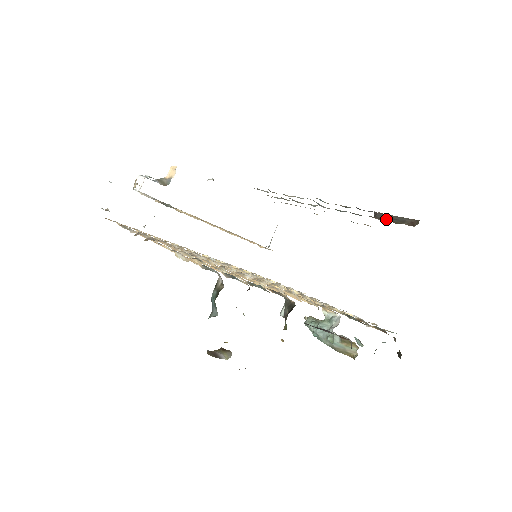
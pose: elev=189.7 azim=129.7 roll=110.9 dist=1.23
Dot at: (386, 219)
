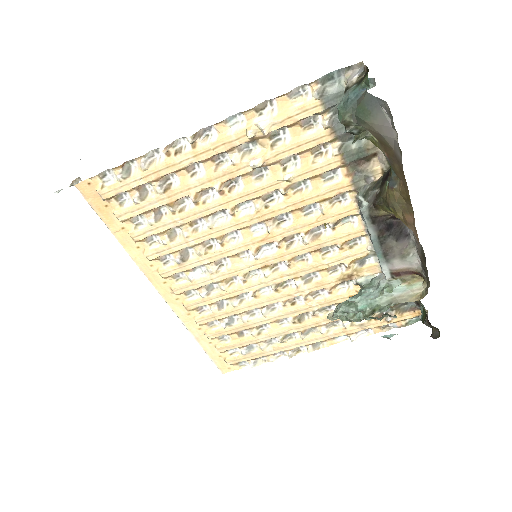
Dot at: occluded
